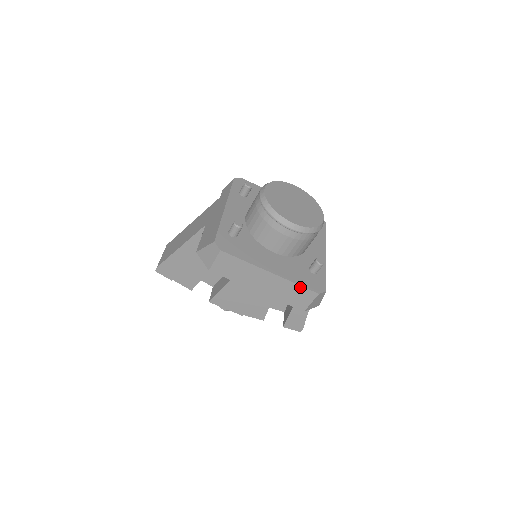
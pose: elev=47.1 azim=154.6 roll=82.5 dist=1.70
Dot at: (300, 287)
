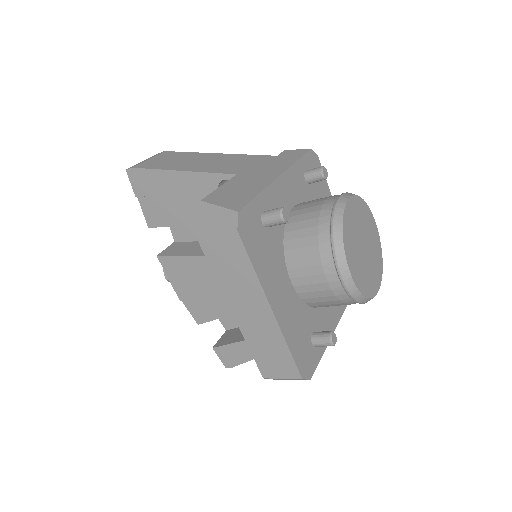
Dot at: (288, 353)
